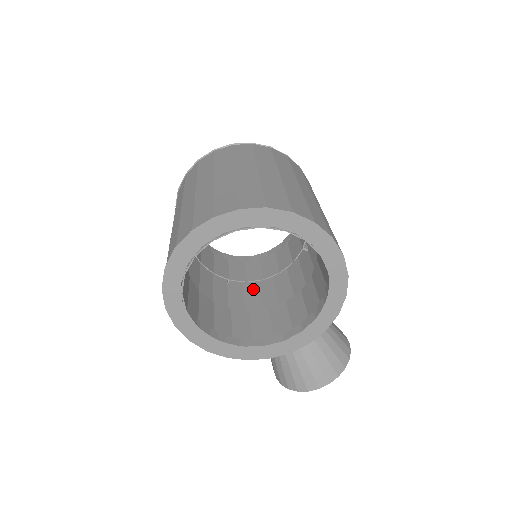
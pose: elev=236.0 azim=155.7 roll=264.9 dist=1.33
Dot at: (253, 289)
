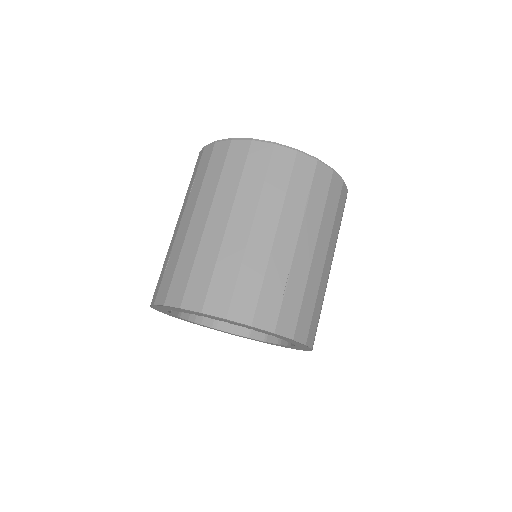
Dot at: occluded
